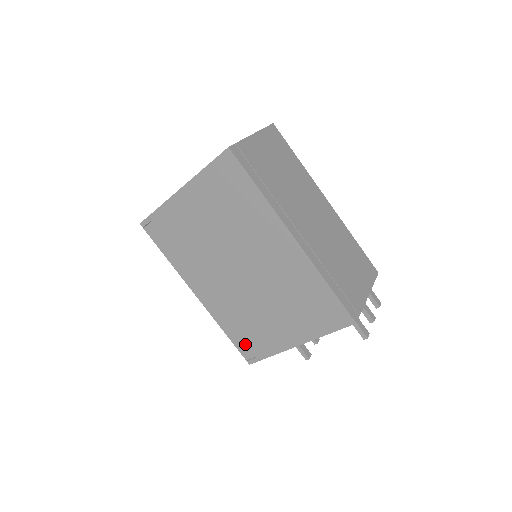
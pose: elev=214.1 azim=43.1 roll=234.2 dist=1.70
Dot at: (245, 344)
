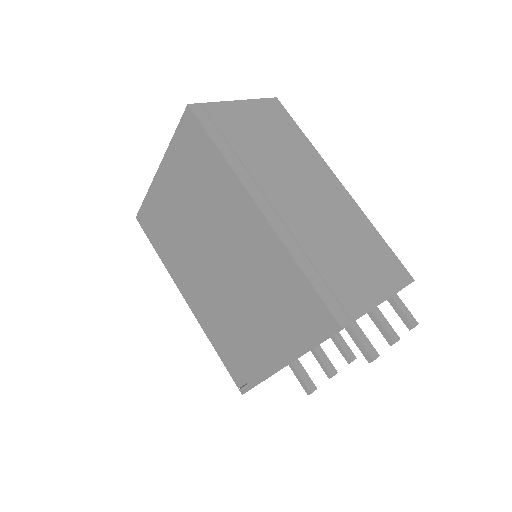
Dot at: (234, 365)
